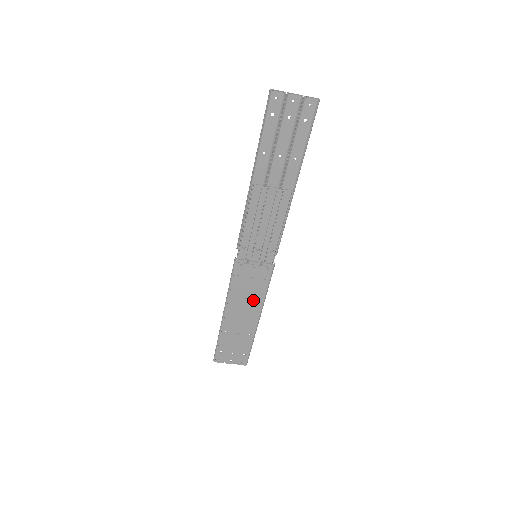
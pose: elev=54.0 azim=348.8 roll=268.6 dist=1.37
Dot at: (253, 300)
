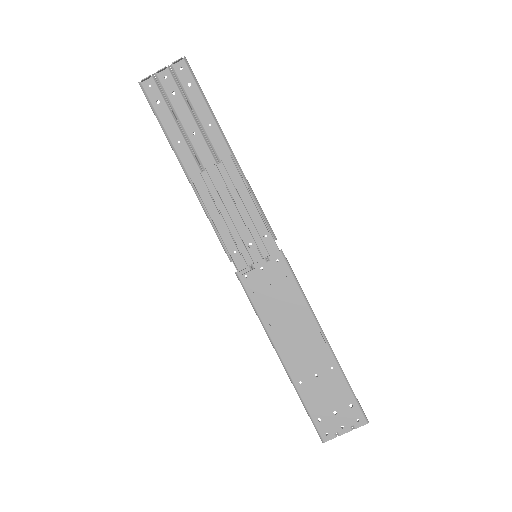
Dot at: (295, 314)
